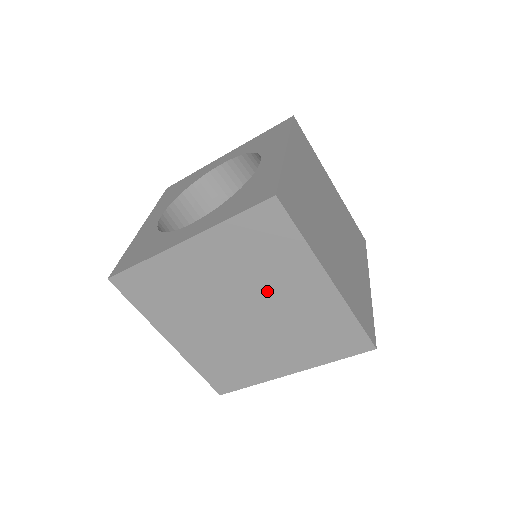
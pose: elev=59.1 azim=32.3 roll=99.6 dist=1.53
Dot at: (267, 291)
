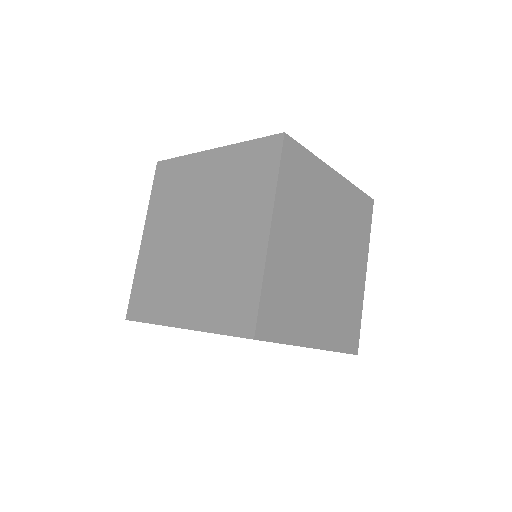
Dot at: (225, 220)
